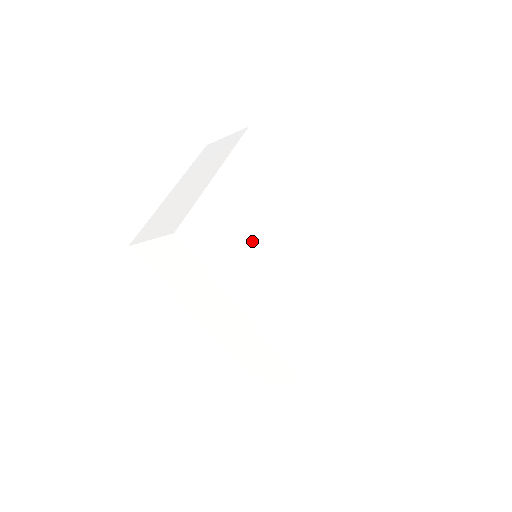
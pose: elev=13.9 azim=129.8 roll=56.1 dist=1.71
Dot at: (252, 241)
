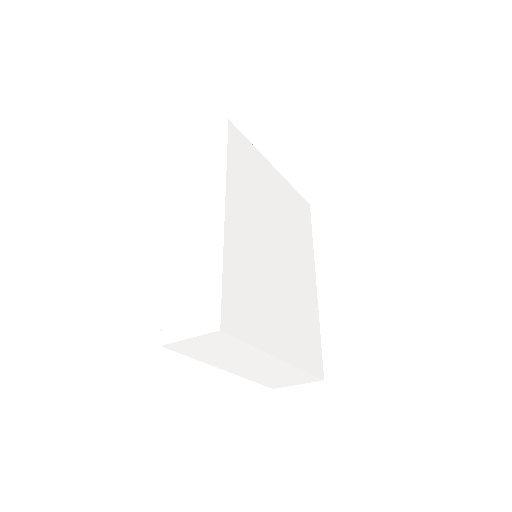
Dot at: (267, 214)
